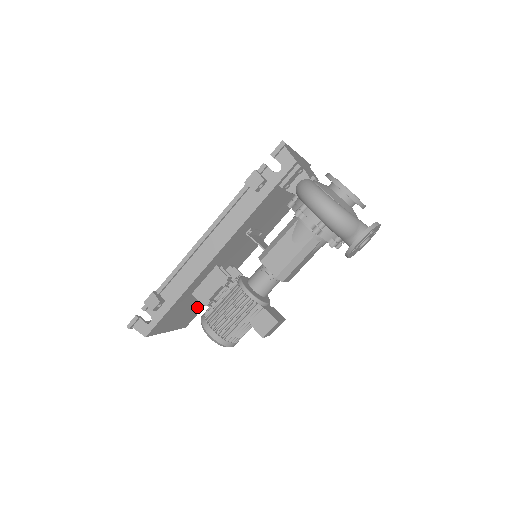
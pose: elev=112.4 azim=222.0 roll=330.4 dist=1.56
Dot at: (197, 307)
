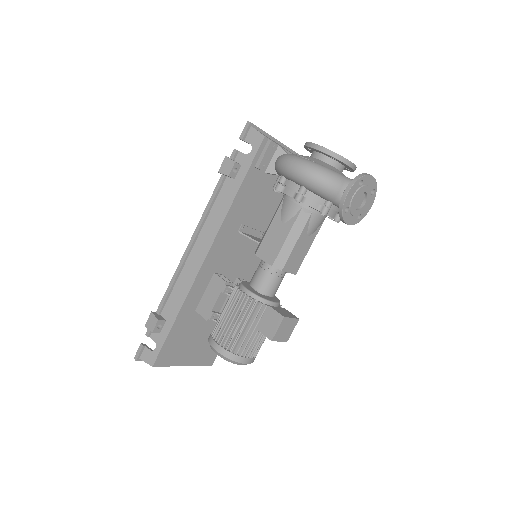
Dot at: occluded
